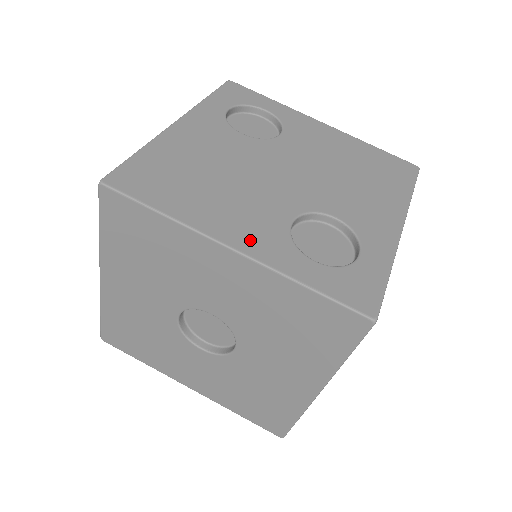
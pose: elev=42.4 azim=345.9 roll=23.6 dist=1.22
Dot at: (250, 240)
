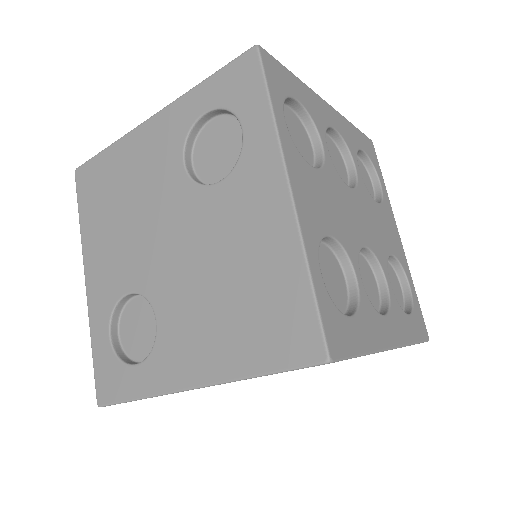
Dot at: (96, 283)
